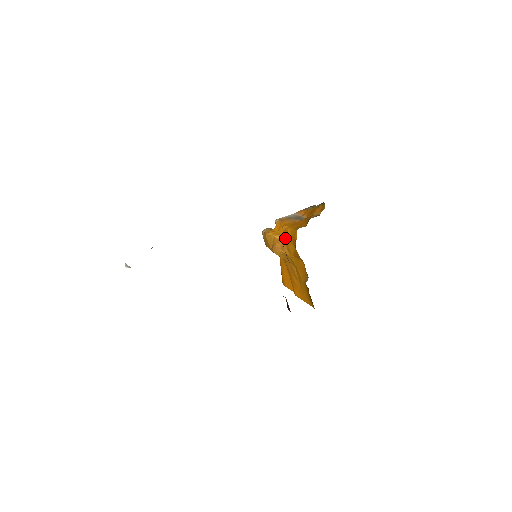
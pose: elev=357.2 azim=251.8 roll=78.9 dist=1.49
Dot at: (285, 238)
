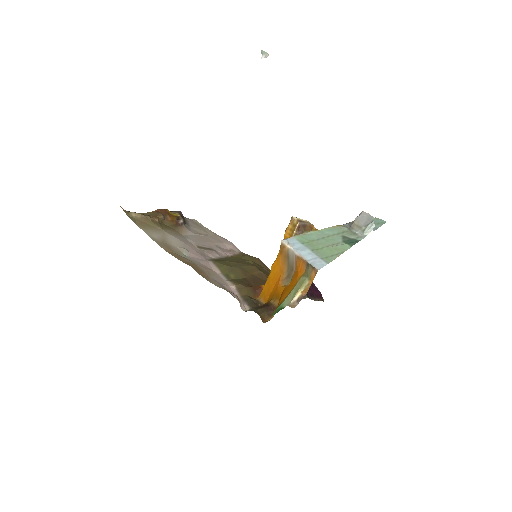
Dot at: occluded
